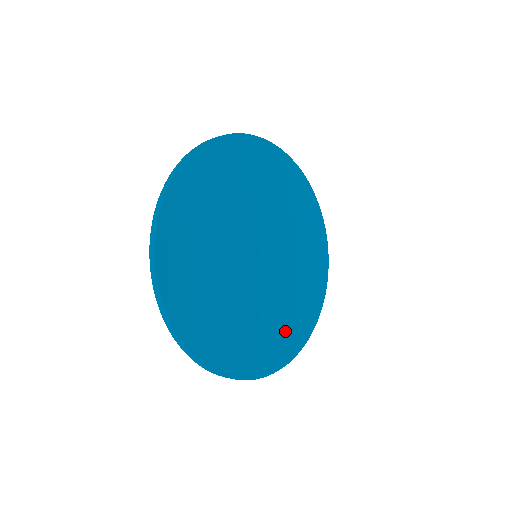
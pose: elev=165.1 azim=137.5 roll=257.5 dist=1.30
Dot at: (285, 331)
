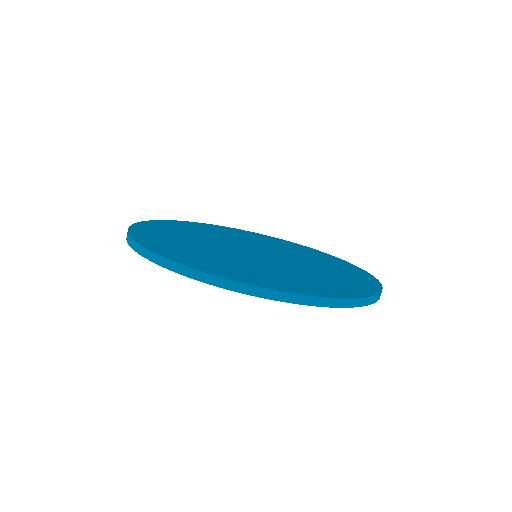
Dot at: (338, 283)
